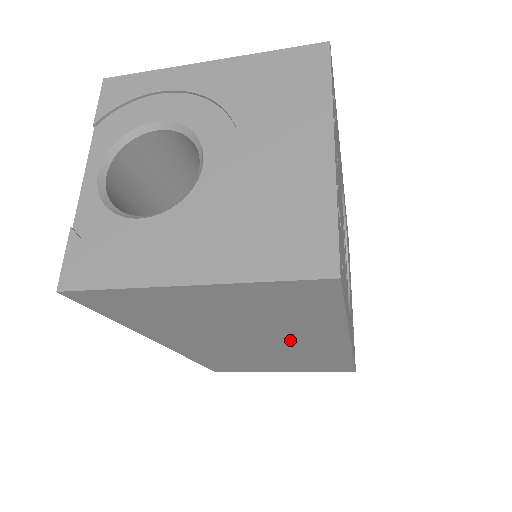
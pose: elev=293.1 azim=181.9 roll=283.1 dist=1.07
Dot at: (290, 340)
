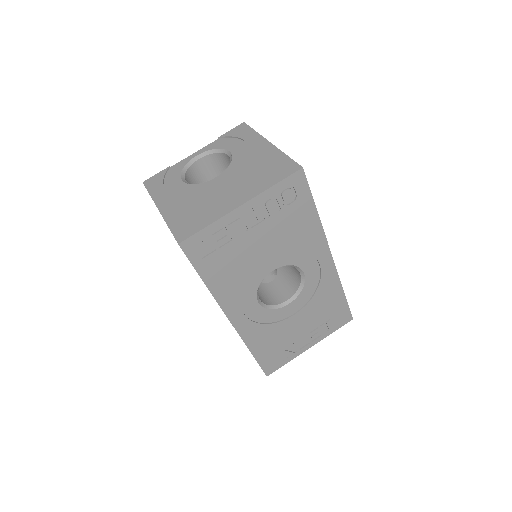
Dot at: occluded
